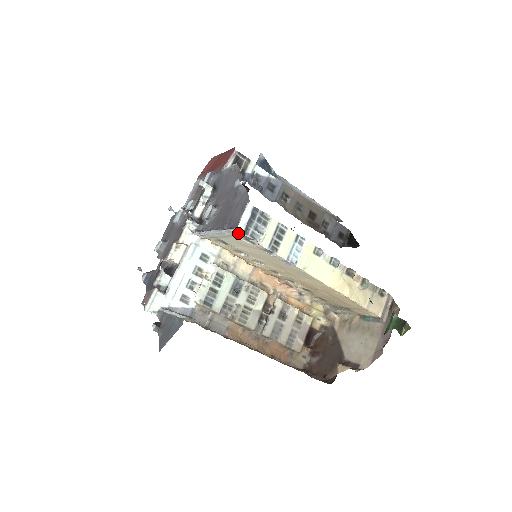
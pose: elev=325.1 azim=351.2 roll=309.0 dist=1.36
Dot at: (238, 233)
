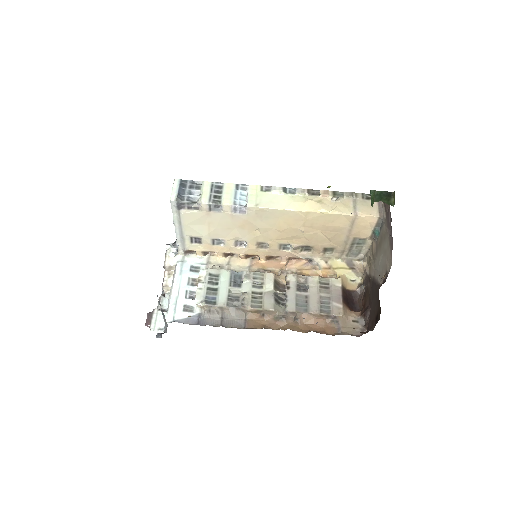
Dot at: (174, 203)
